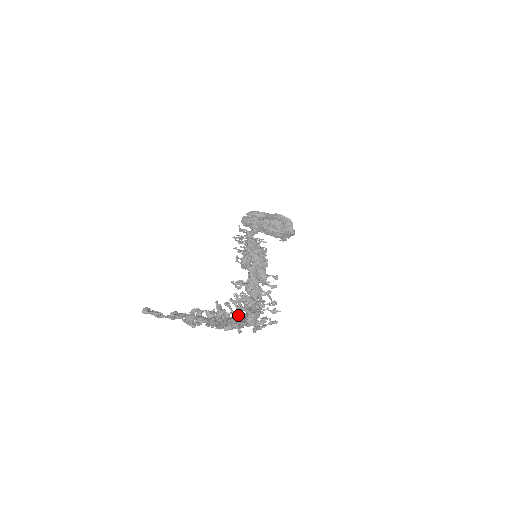
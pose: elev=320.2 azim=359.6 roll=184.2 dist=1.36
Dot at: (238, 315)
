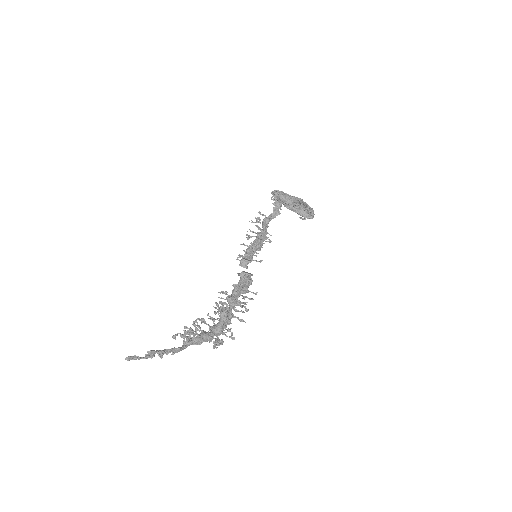
Dot at: (209, 327)
